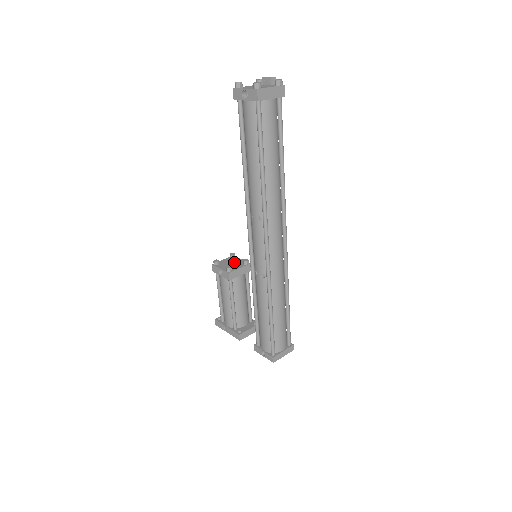
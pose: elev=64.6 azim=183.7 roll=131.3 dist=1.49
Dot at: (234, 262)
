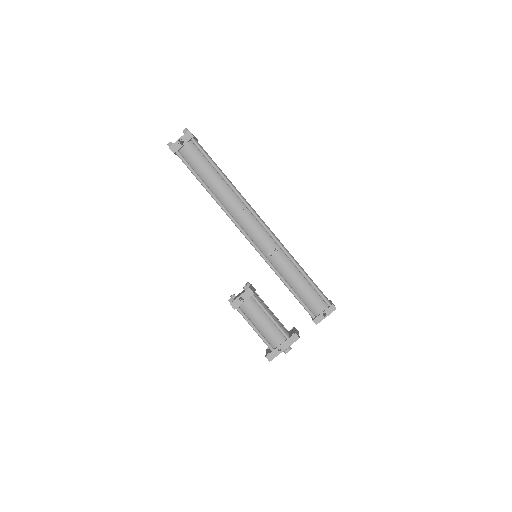
Dot at: (240, 293)
